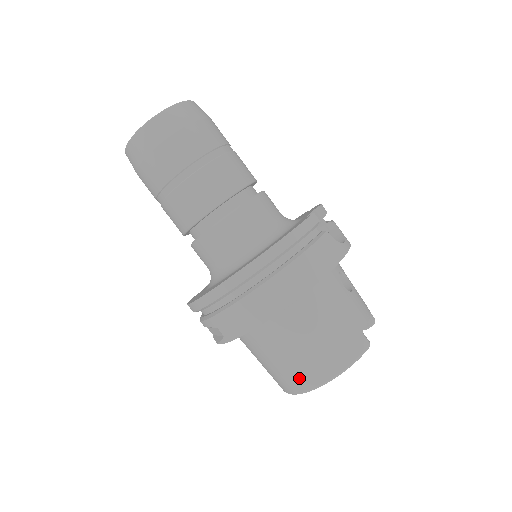
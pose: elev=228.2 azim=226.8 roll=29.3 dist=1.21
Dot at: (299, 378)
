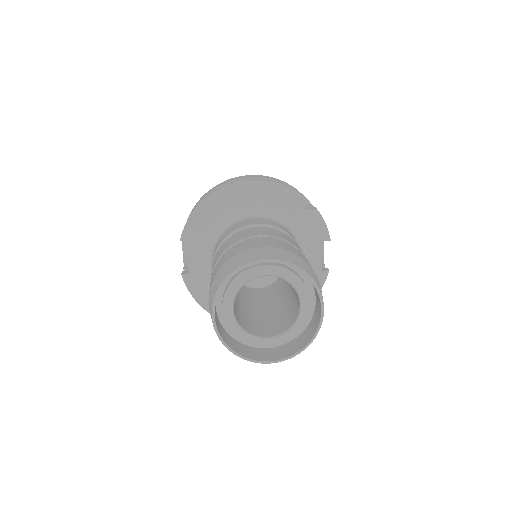
Dot at: occluded
